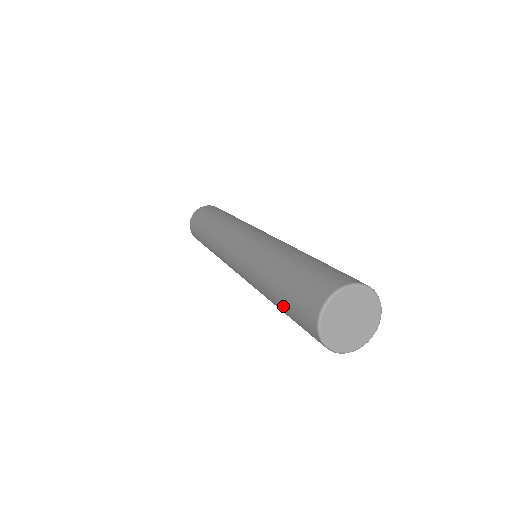
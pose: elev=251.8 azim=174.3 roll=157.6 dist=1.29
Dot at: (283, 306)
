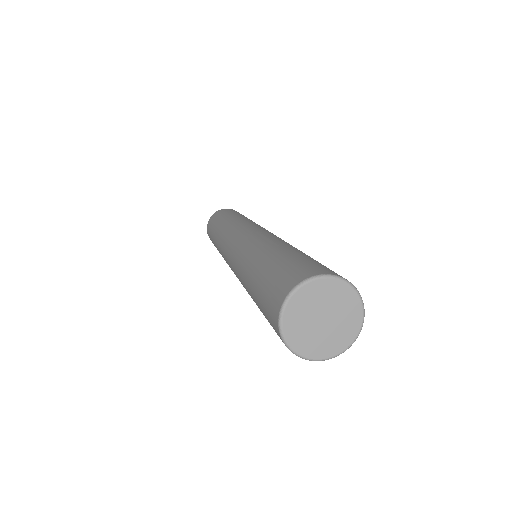
Dot at: (261, 311)
